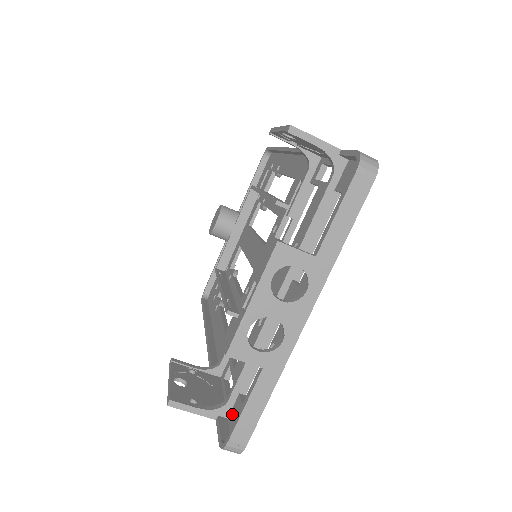
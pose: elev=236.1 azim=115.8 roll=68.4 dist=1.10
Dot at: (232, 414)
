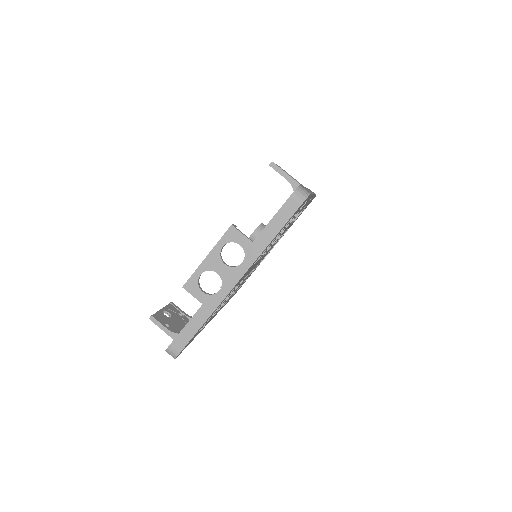
Dot at: occluded
